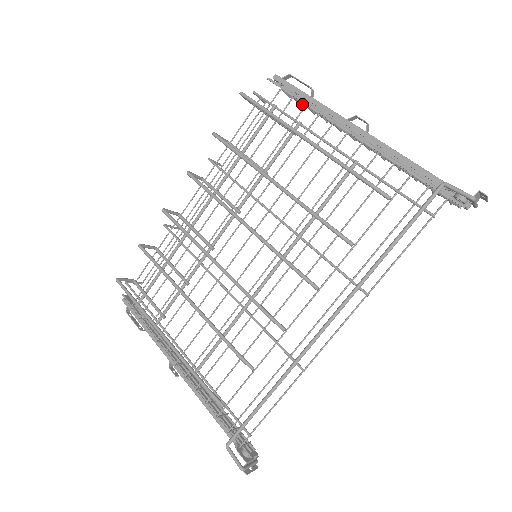
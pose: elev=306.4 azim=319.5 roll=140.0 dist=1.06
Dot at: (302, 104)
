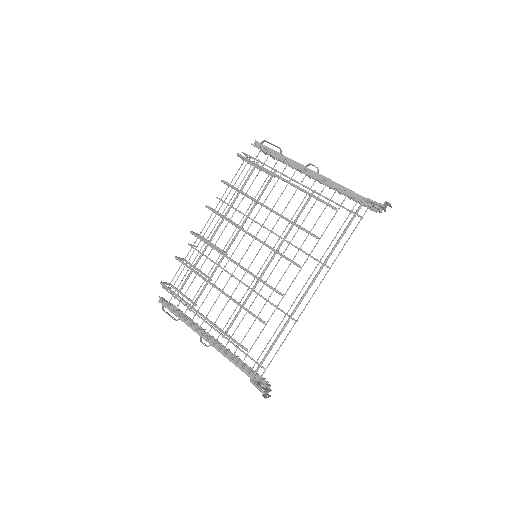
Dot at: (275, 158)
